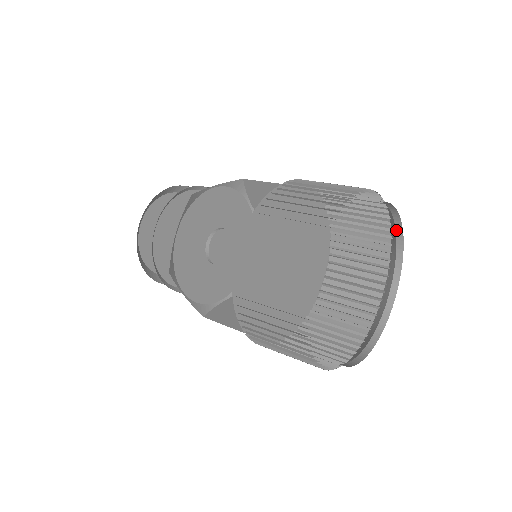
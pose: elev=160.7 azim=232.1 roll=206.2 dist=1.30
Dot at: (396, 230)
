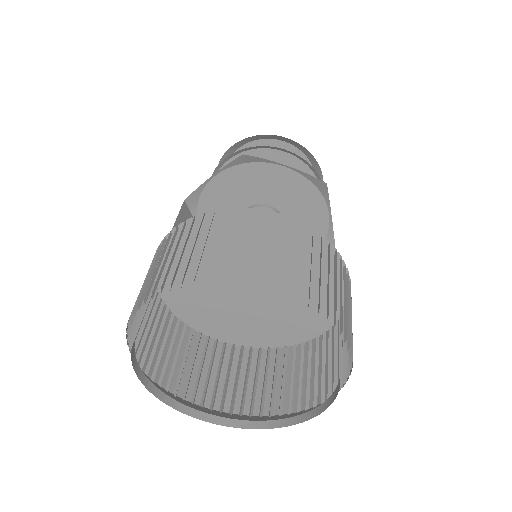
Dot at: occluded
